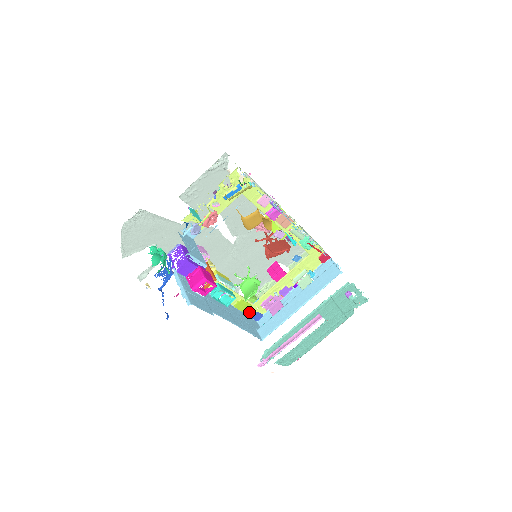
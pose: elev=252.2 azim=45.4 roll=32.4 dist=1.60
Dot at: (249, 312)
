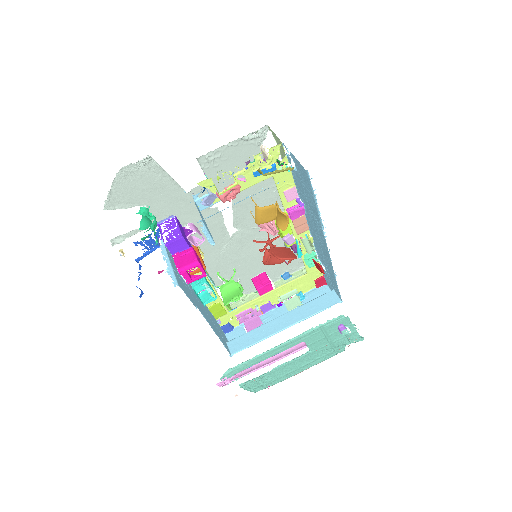
Dot at: (221, 320)
